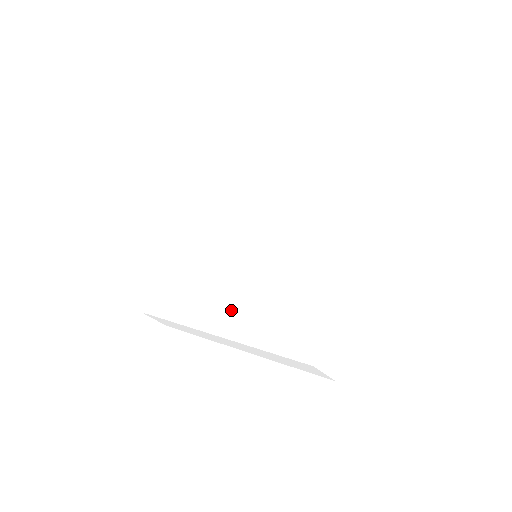
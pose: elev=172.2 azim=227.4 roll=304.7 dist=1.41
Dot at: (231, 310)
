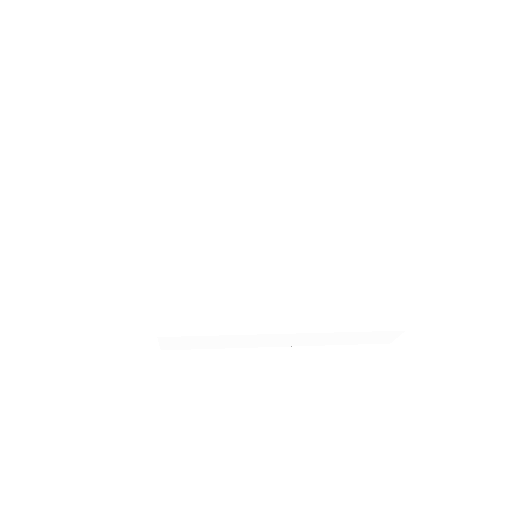
Dot at: (296, 306)
